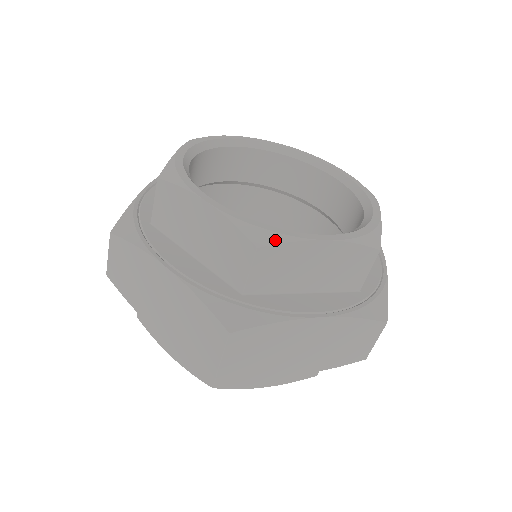
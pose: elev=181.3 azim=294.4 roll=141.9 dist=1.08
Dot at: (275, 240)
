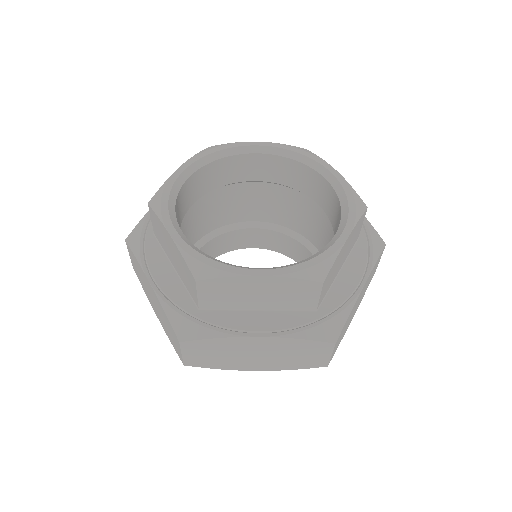
Dot at: (212, 275)
